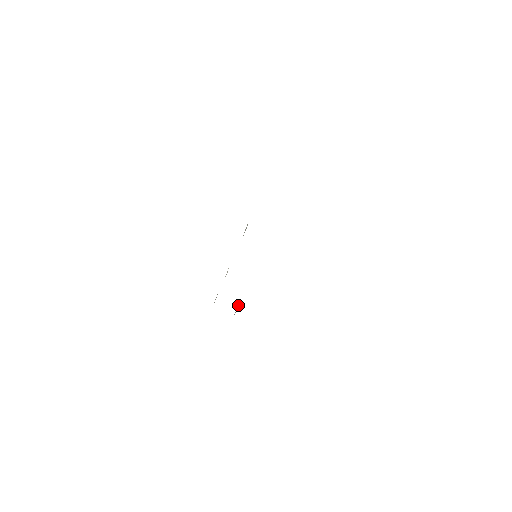
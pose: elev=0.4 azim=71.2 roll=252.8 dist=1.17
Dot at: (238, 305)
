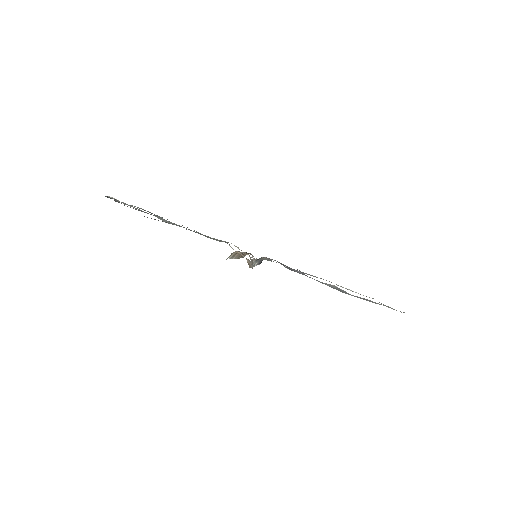
Dot at: (254, 266)
